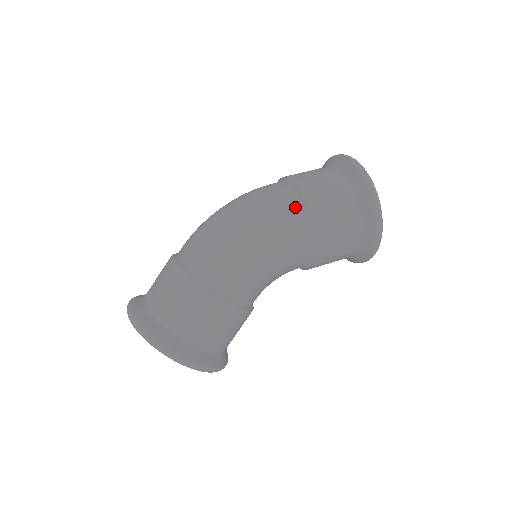
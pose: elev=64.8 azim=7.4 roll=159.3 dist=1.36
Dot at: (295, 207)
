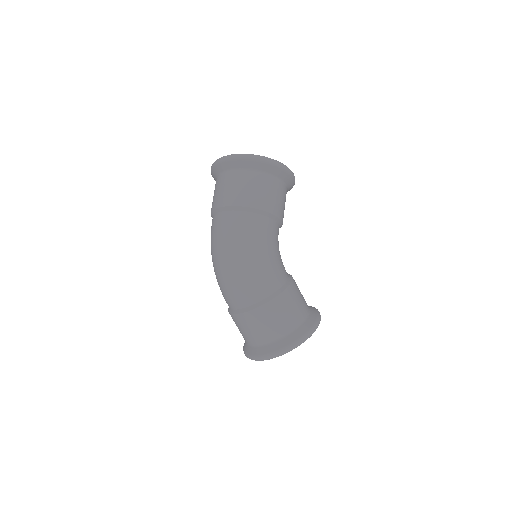
Dot at: (241, 216)
